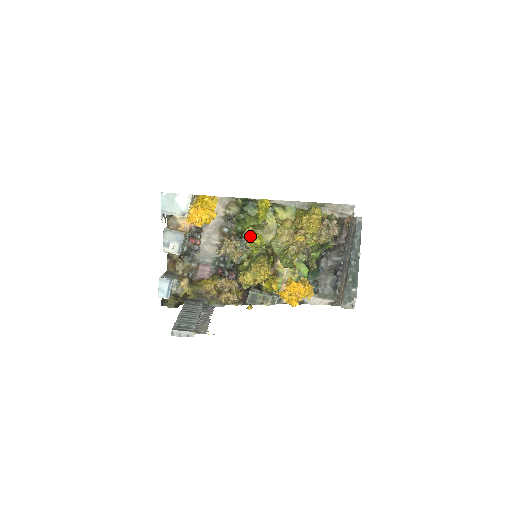
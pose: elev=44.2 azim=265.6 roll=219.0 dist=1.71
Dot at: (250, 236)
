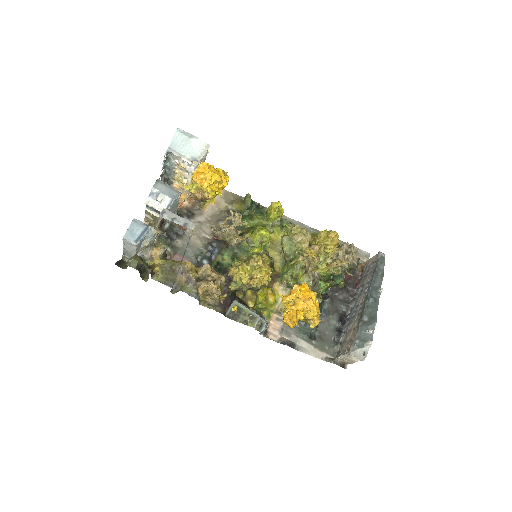
Dot at: (257, 227)
